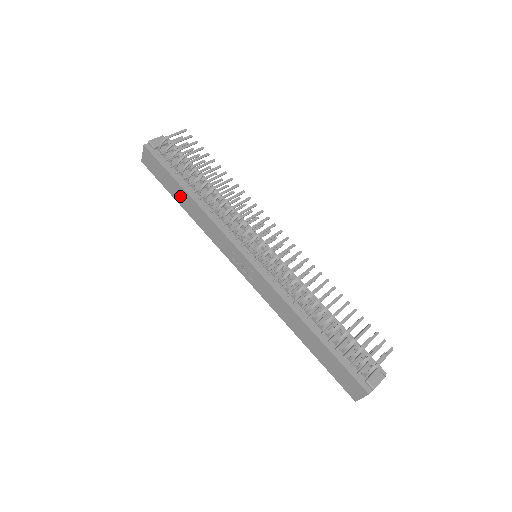
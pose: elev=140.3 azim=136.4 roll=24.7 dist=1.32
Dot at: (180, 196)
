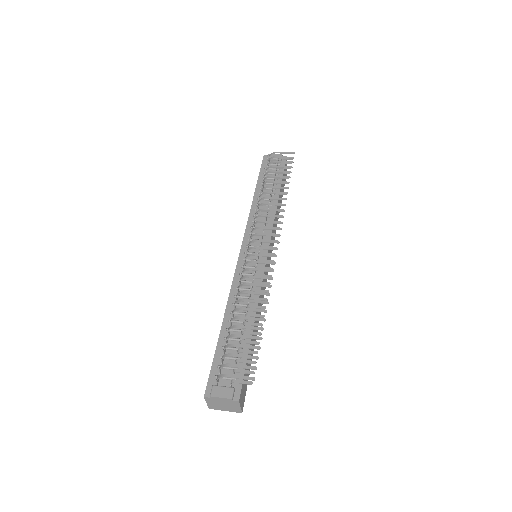
Dot at: occluded
